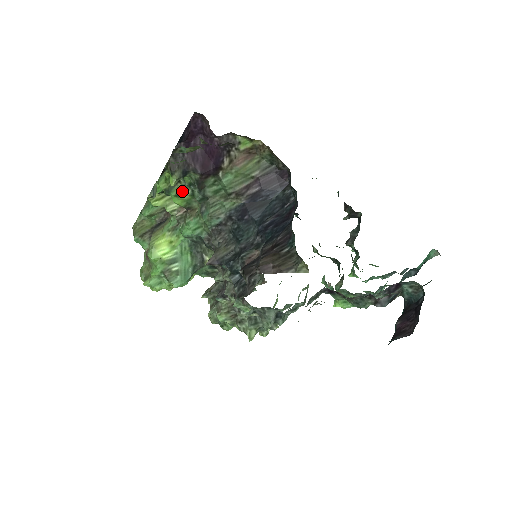
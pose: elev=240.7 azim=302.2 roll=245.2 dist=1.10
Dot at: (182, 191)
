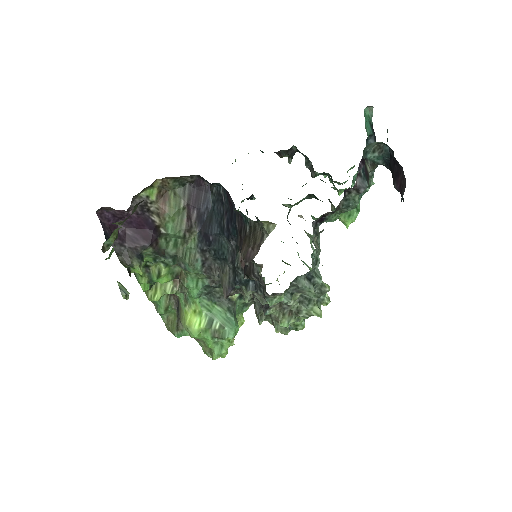
Dot at: (158, 270)
